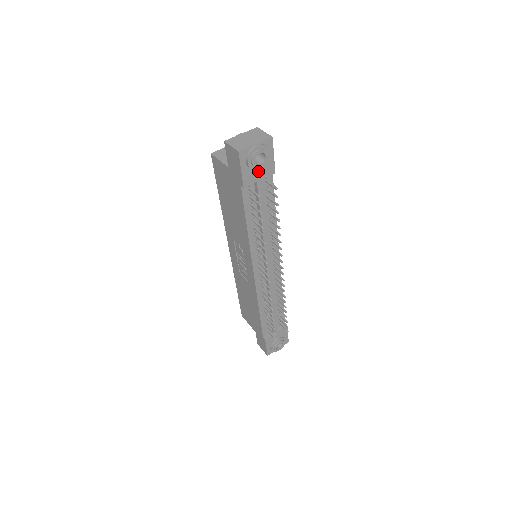
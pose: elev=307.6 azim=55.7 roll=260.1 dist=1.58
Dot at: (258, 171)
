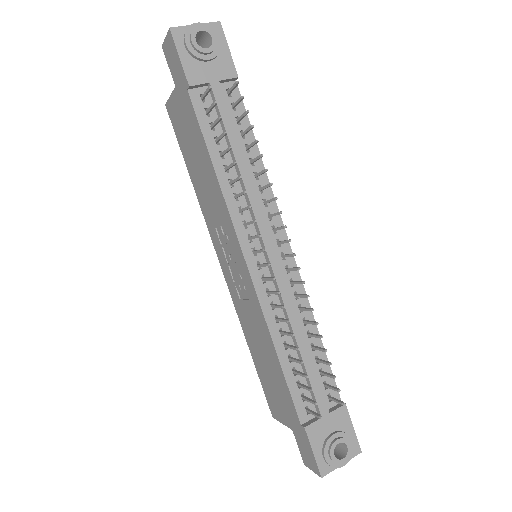
Dot at: (208, 67)
